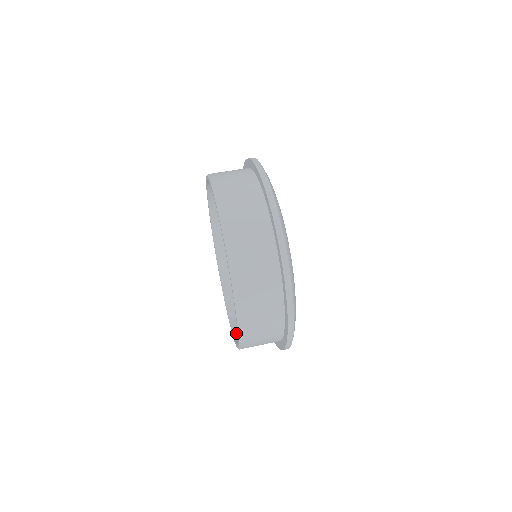
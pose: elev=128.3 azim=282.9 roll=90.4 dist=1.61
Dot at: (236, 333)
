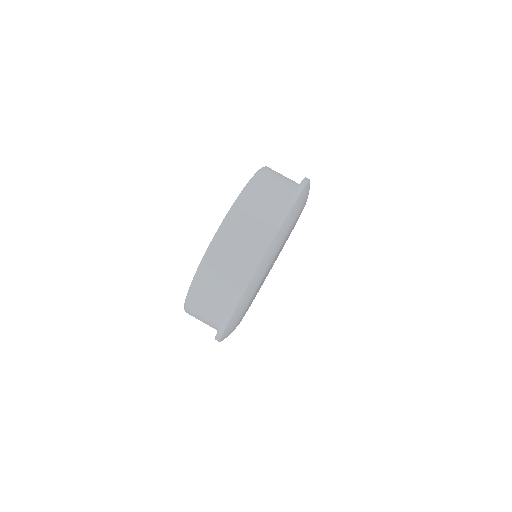
Dot at: occluded
